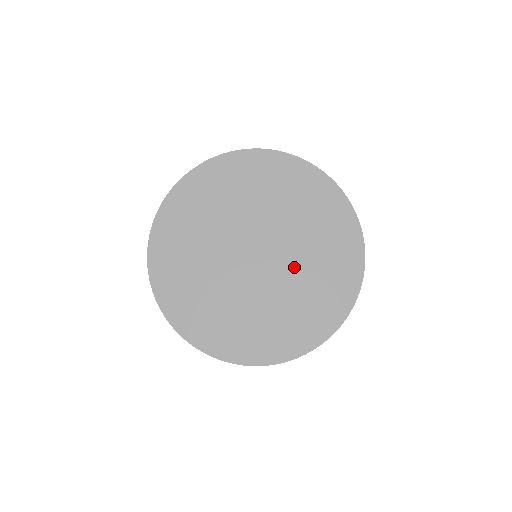
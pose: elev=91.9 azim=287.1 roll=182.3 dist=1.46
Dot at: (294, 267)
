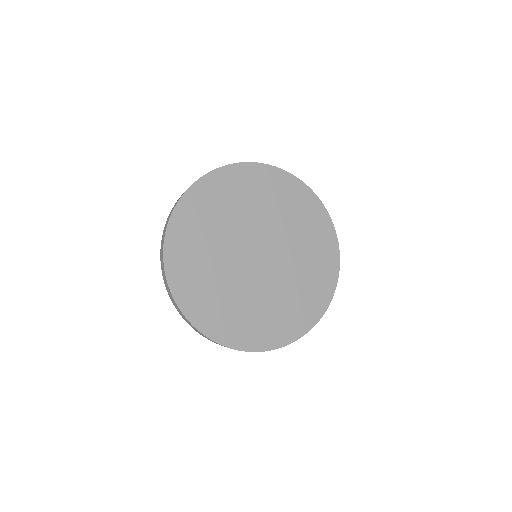
Dot at: (289, 265)
